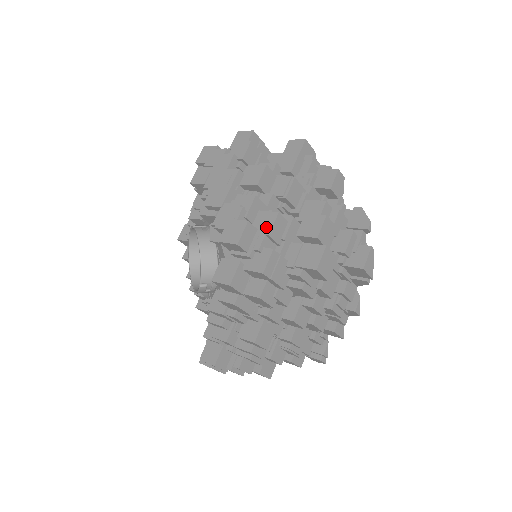
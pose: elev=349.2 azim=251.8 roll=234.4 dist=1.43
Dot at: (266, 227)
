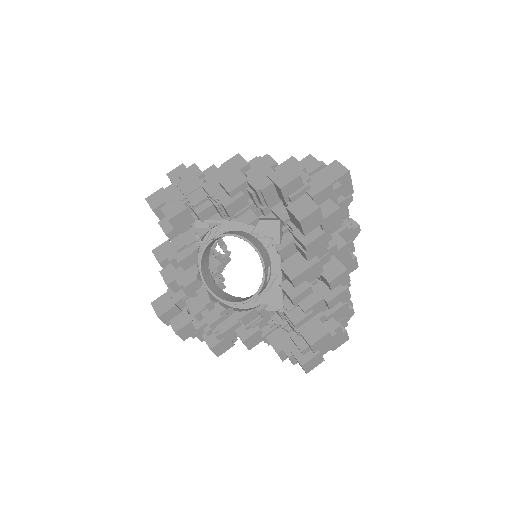
Dot at: (296, 167)
